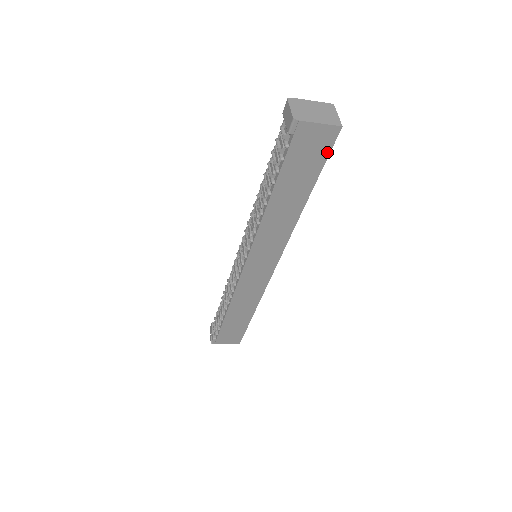
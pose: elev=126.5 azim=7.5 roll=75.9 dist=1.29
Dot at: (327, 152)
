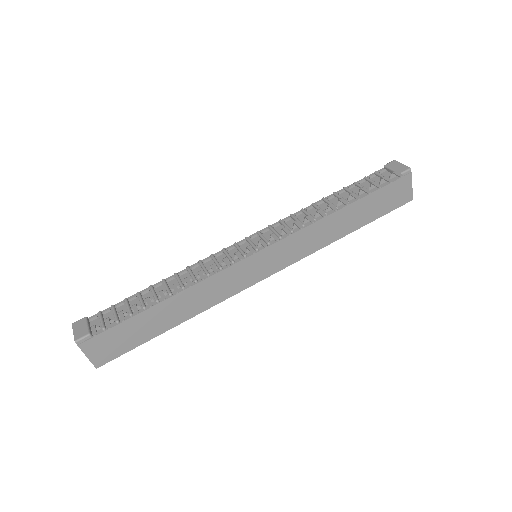
Dot at: (393, 208)
